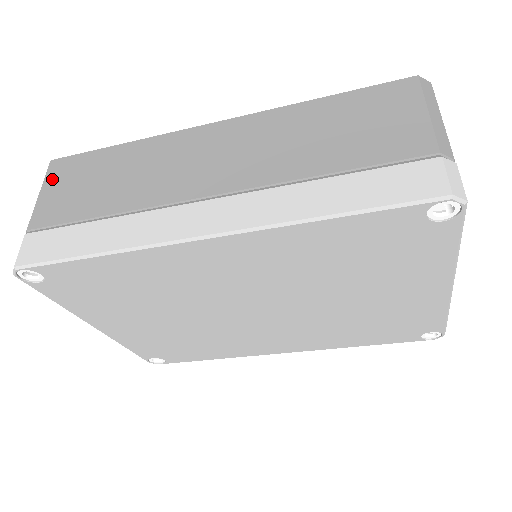
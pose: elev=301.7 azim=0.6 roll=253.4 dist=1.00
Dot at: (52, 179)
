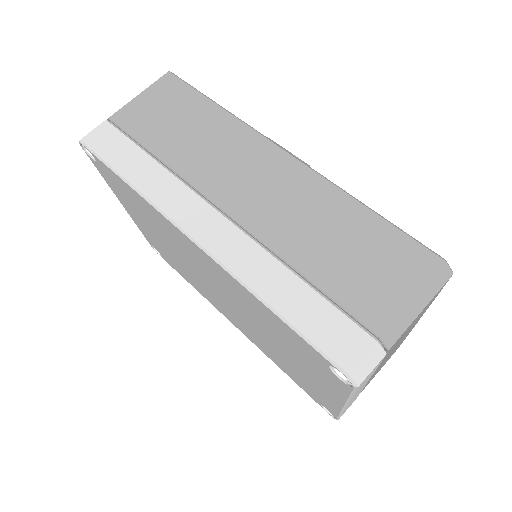
Dot at: (156, 90)
